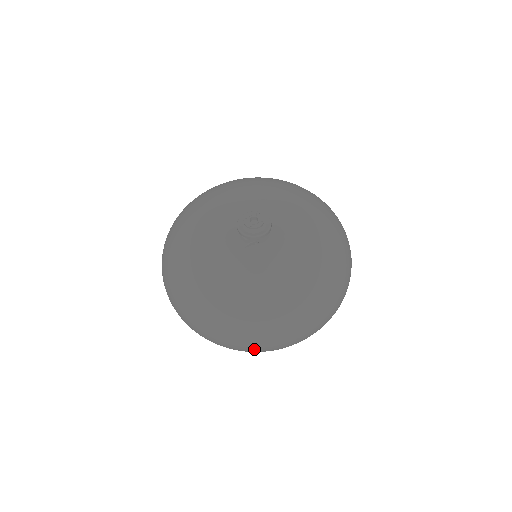
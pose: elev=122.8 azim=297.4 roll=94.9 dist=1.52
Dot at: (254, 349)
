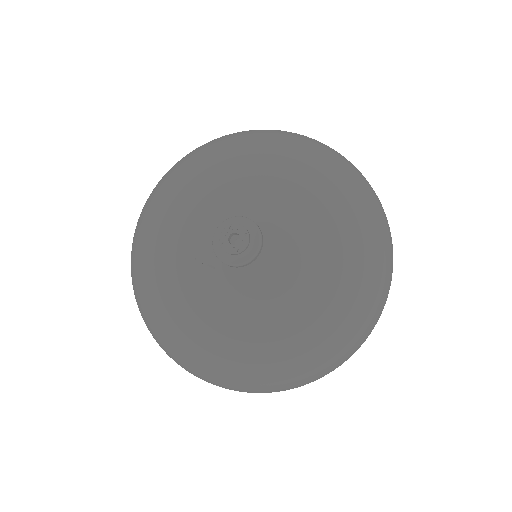
Dot at: occluded
